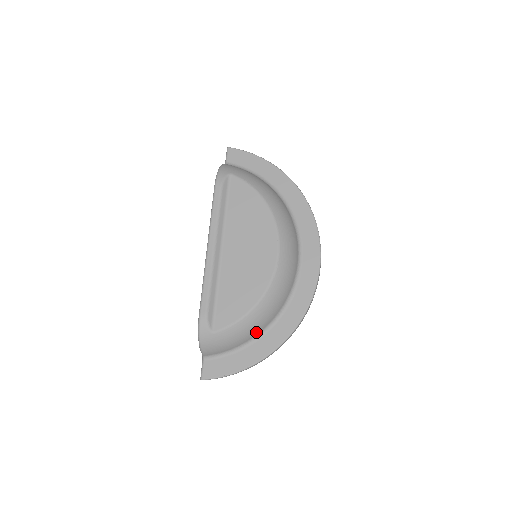
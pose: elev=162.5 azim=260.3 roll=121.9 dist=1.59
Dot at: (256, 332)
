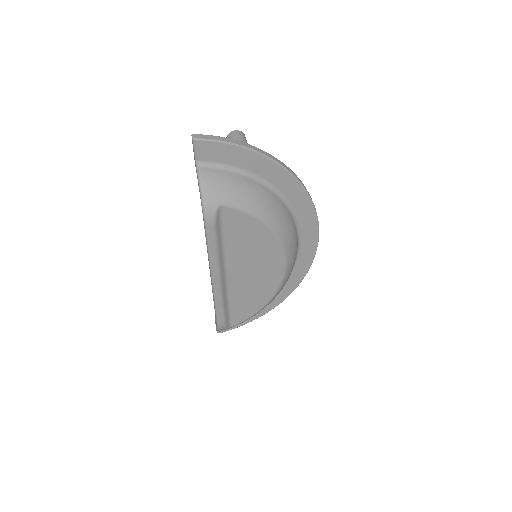
Dot at: occluded
